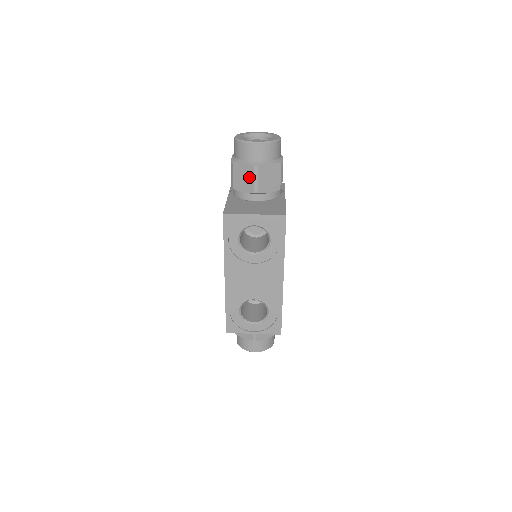
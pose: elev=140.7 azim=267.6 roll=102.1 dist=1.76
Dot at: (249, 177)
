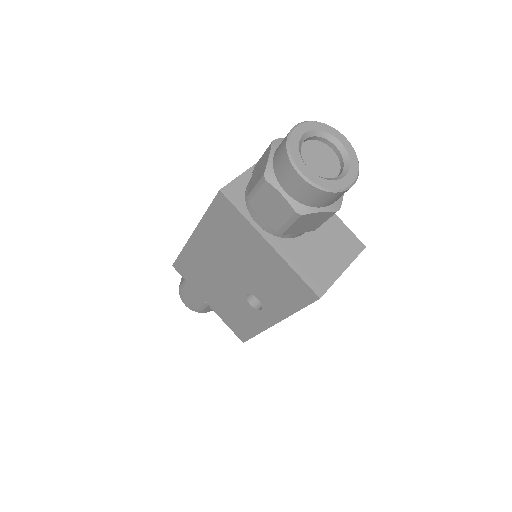
Dot at: (319, 221)
